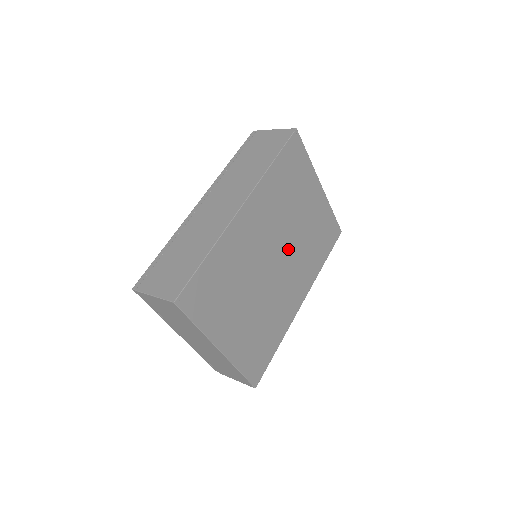
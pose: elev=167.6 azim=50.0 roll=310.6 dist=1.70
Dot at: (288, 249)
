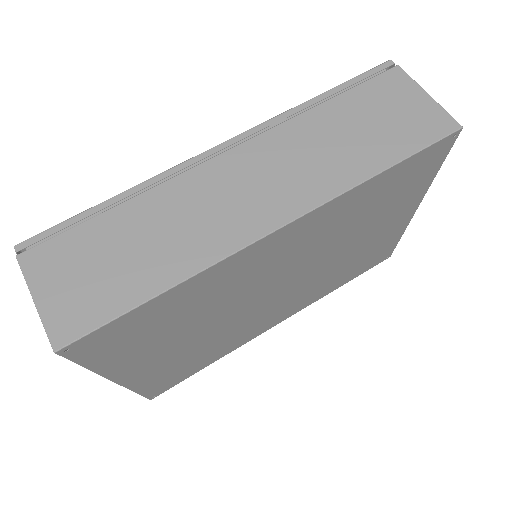
Dot at: (305, 277)
